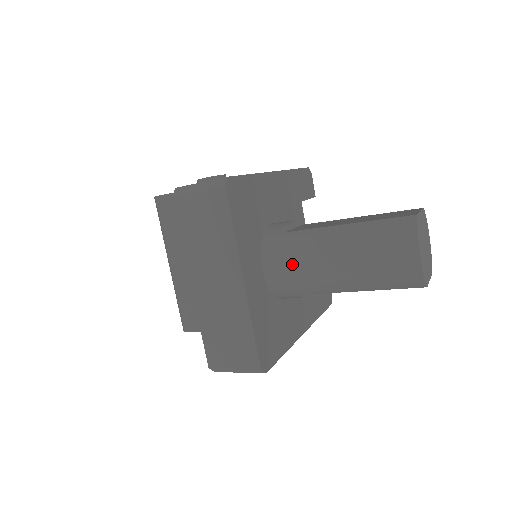
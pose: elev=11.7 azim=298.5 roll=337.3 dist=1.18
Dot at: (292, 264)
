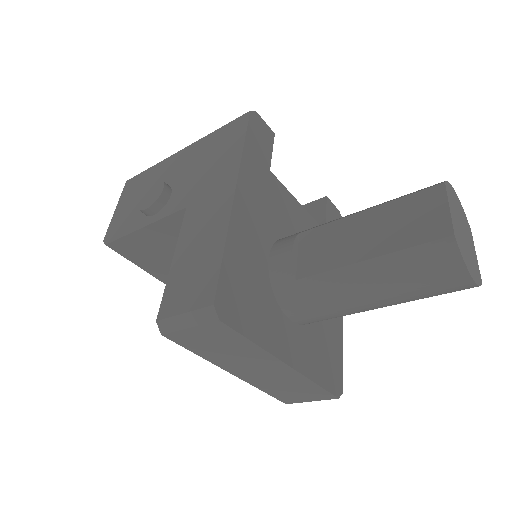
Dot at: (322, 311)
